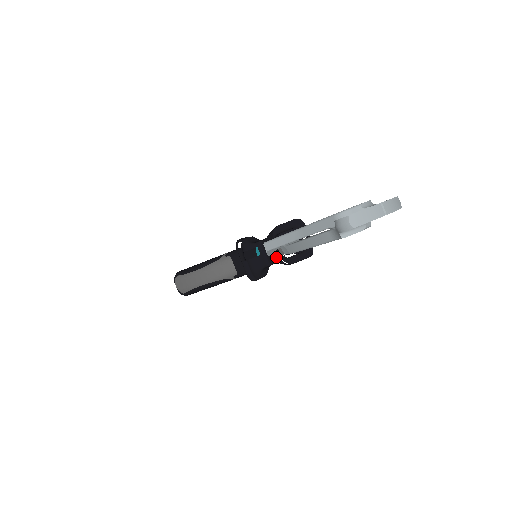
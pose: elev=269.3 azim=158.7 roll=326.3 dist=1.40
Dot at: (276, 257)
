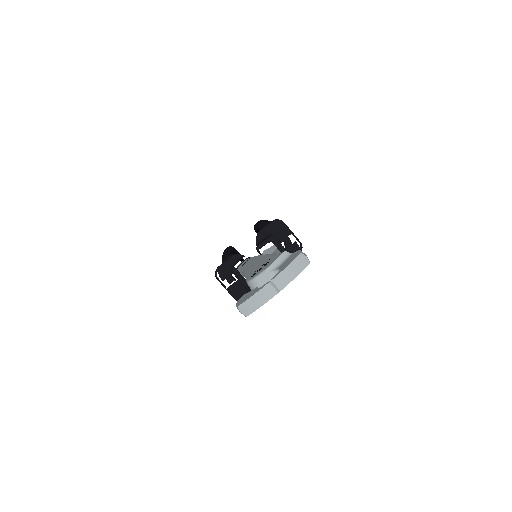
Dot at: occluded
